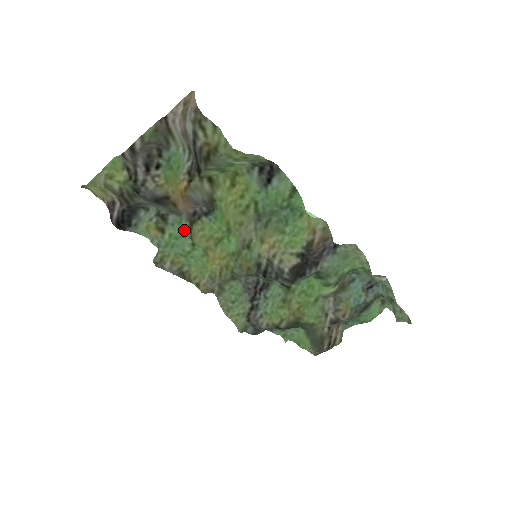
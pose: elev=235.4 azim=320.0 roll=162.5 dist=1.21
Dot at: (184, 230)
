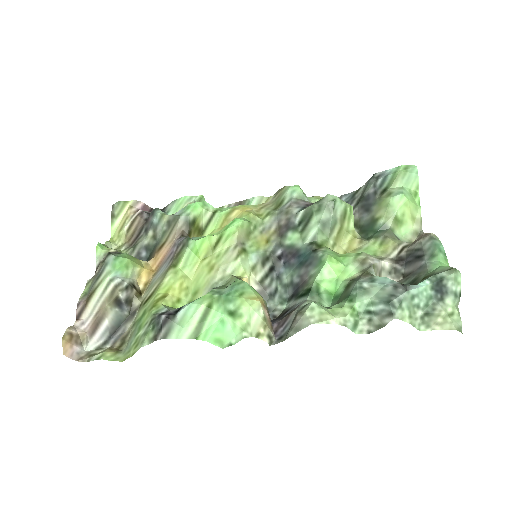
Dot at: (198, 205)
